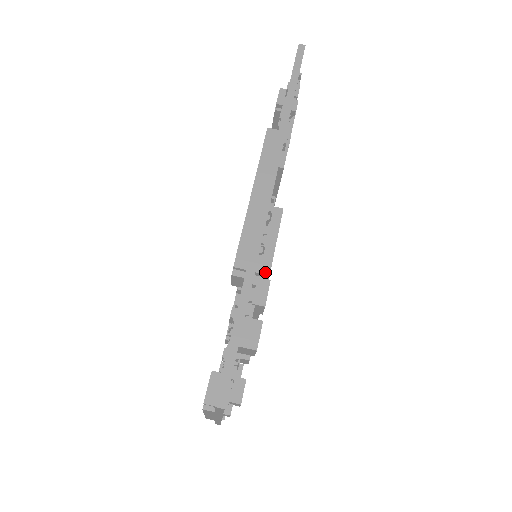
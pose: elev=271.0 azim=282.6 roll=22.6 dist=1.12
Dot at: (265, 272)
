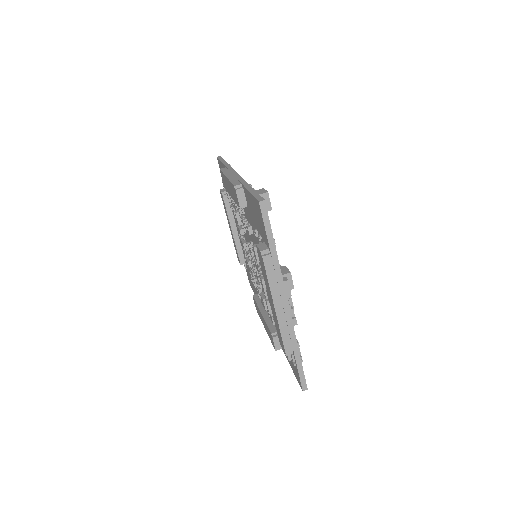
Dot at: occluded
